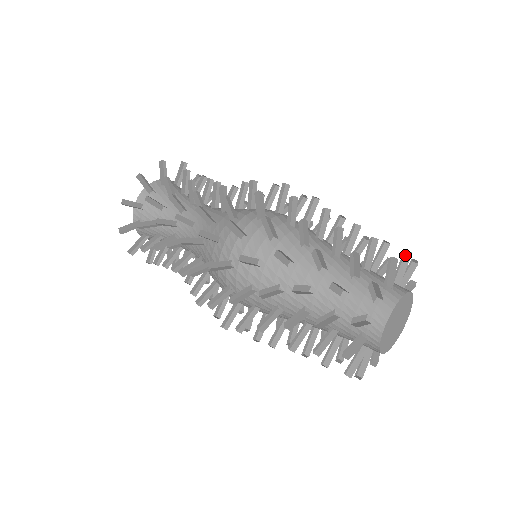
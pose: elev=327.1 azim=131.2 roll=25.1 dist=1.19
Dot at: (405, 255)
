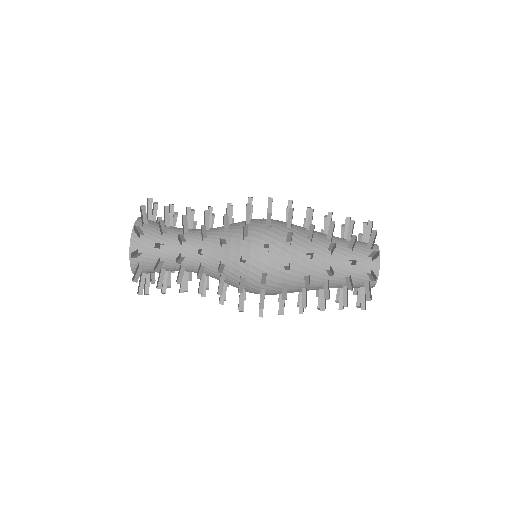
Dot at: occluded
